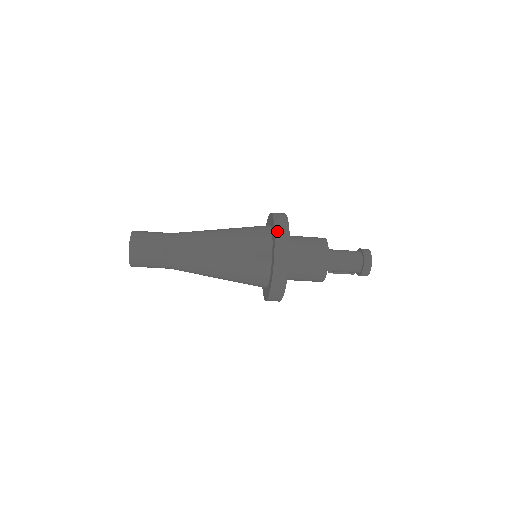
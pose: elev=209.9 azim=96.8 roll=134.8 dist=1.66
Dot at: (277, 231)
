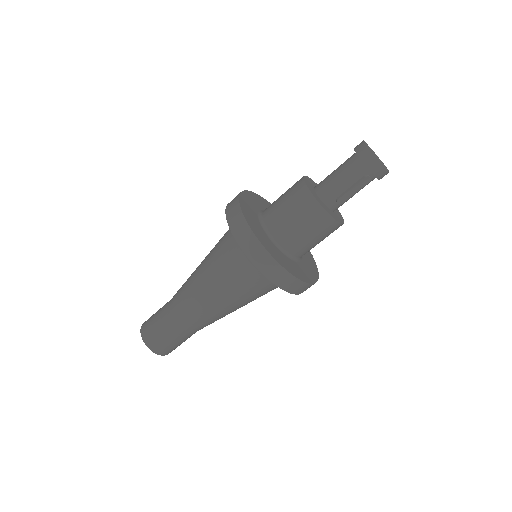
Dot at: occluded
